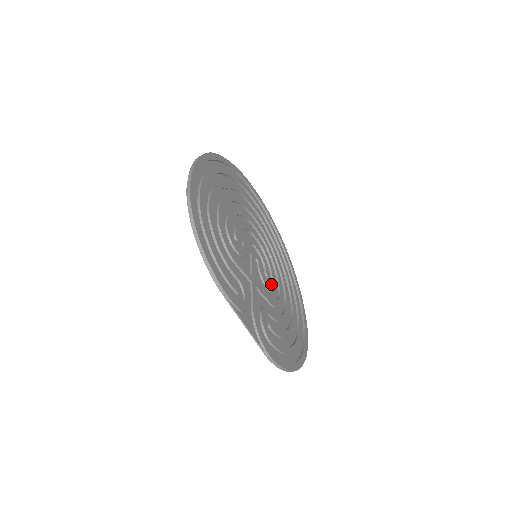
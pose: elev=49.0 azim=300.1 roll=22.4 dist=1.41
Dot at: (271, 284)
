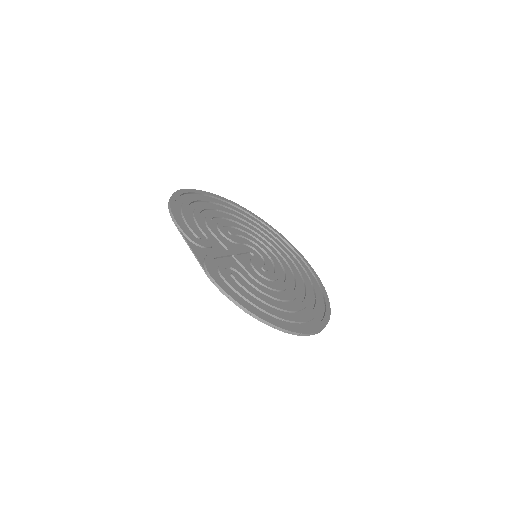
Dot at: (267, 276)
